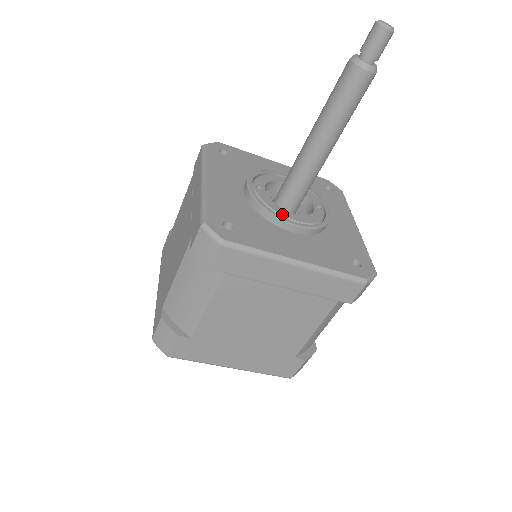
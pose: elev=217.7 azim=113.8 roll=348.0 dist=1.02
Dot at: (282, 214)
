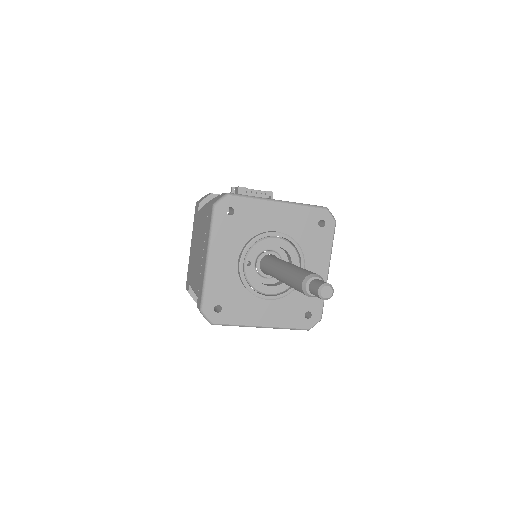
Dot at: (260, 291)
